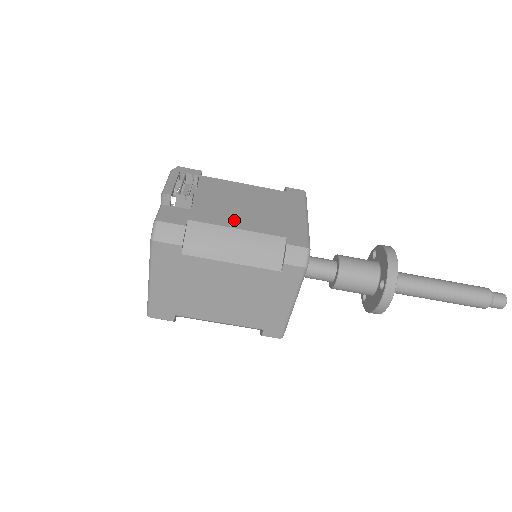
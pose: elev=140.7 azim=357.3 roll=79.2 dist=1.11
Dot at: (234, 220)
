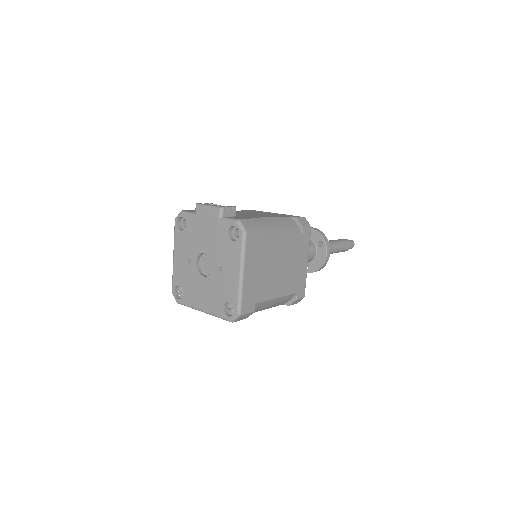
Dot at: (261, 216)
